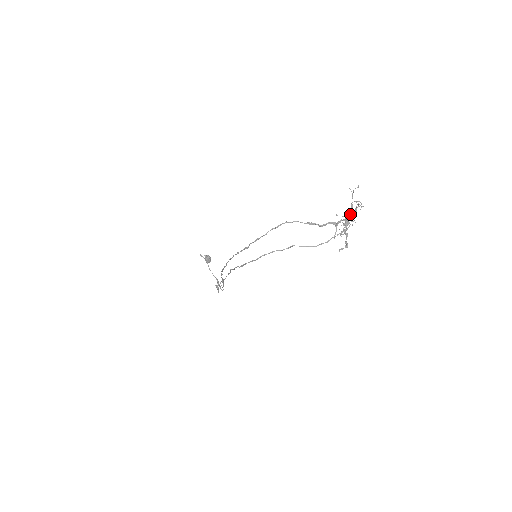
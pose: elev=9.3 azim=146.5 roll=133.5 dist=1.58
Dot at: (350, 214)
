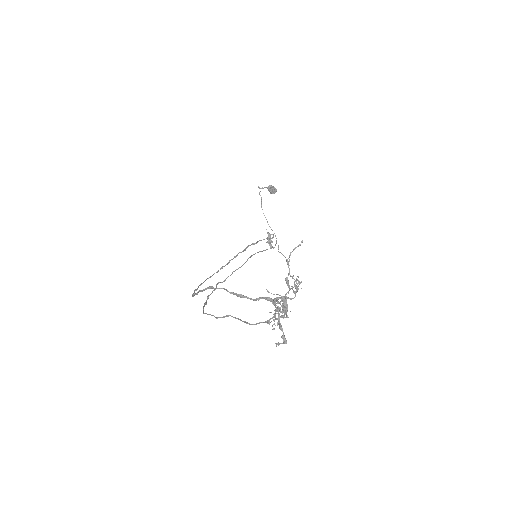
Dot at: (285, 295)
